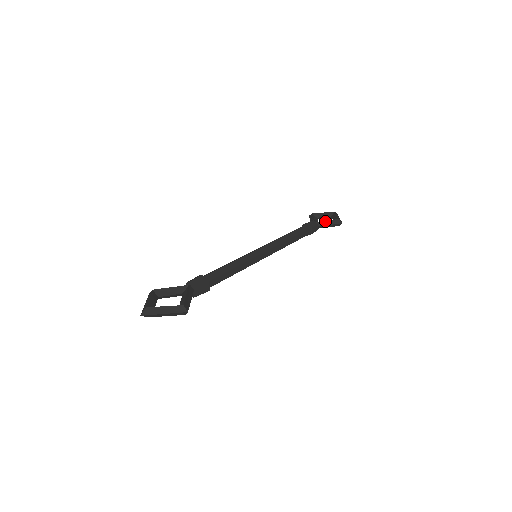
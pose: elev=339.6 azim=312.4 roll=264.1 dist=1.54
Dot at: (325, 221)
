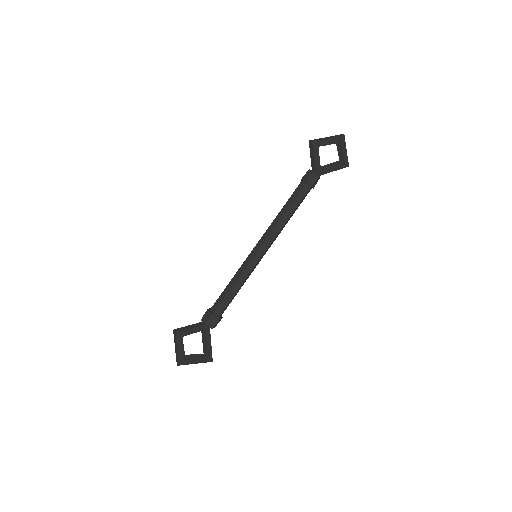
Dot at: (328, 169)
